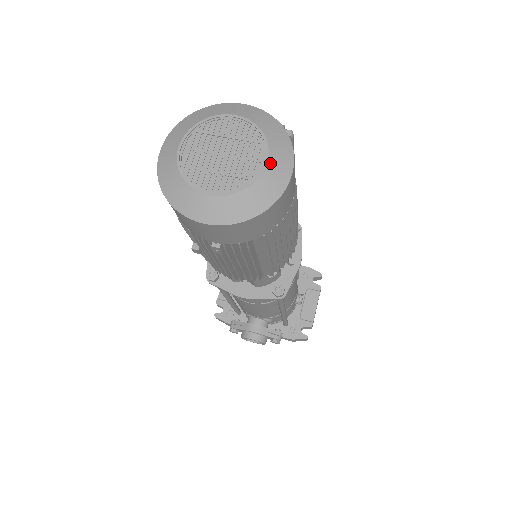
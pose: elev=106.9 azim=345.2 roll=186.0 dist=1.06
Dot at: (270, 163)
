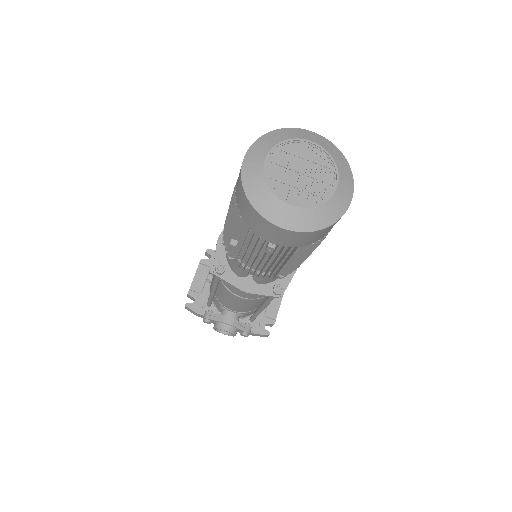
Dot at: (339, 187)
